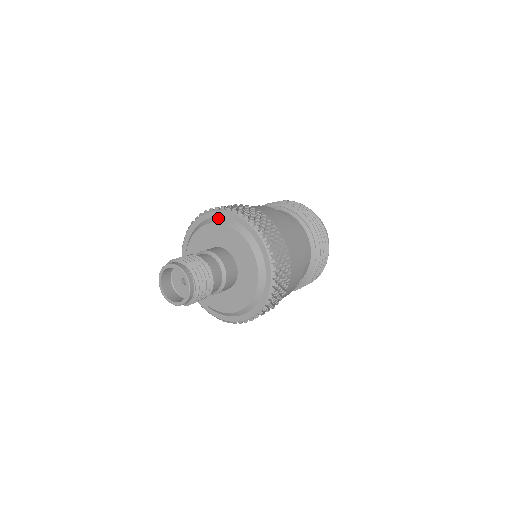
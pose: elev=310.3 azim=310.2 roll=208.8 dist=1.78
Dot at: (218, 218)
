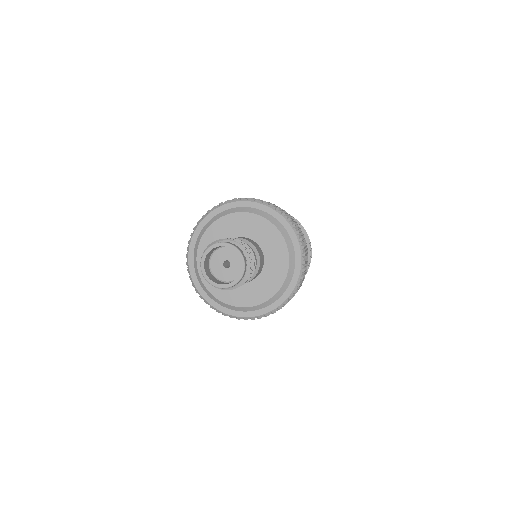
Dot at: (259, 210)
